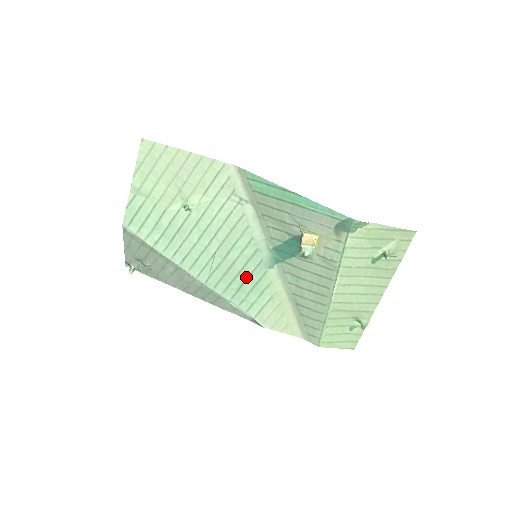
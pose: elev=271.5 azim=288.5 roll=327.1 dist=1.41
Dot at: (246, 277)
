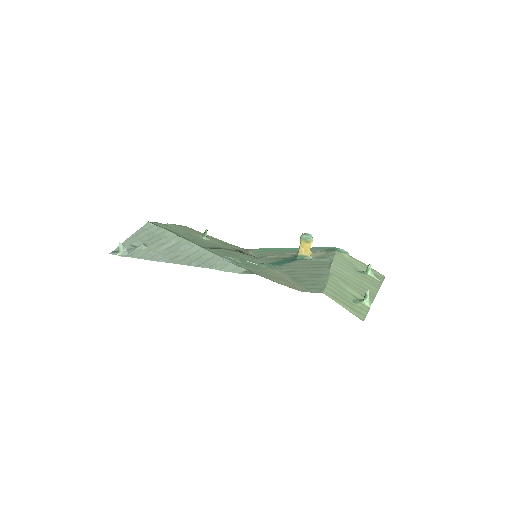
Dot at: (243, 261)
